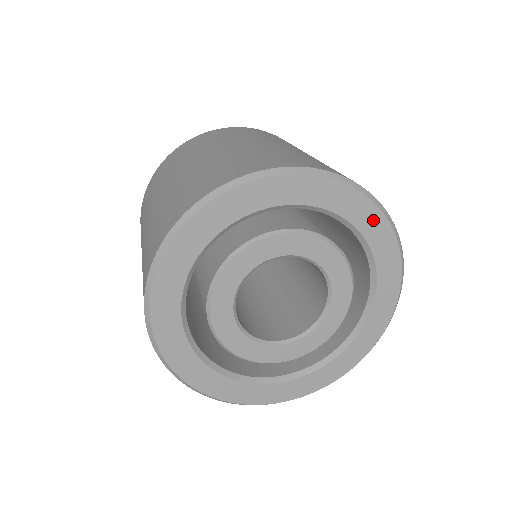
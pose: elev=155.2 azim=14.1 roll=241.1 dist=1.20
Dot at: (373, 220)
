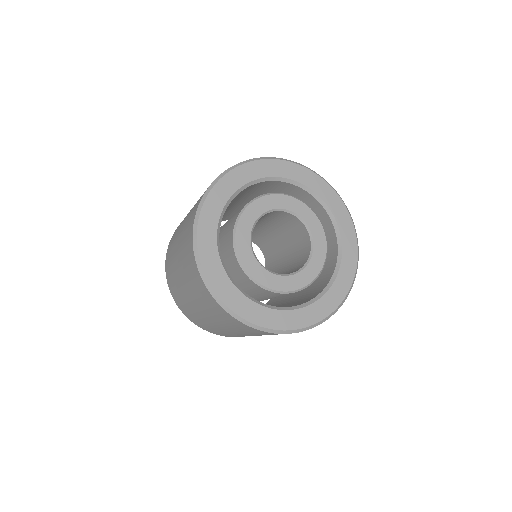
Dot at: (308, 176)
